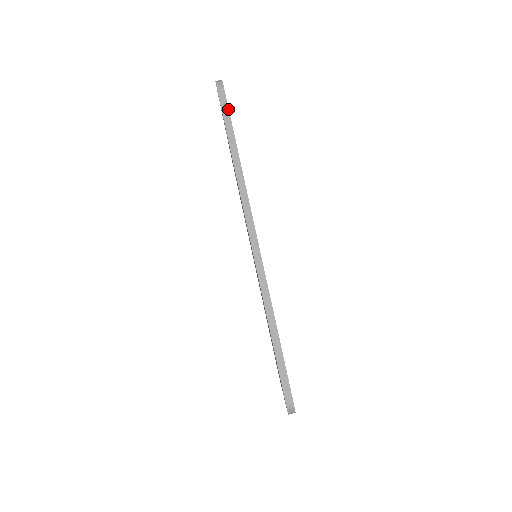
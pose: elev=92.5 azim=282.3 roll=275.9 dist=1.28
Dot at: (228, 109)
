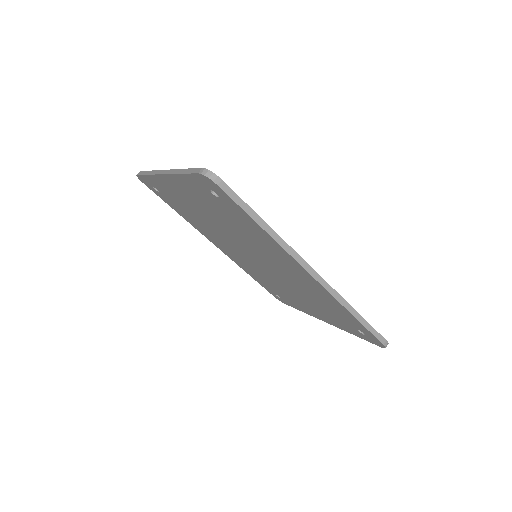
Dot at: (237, 195)
